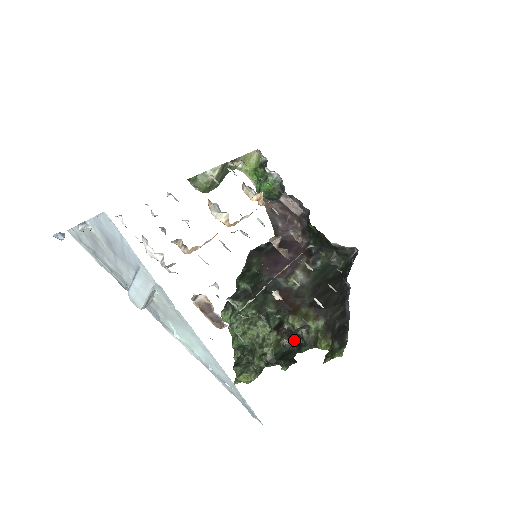
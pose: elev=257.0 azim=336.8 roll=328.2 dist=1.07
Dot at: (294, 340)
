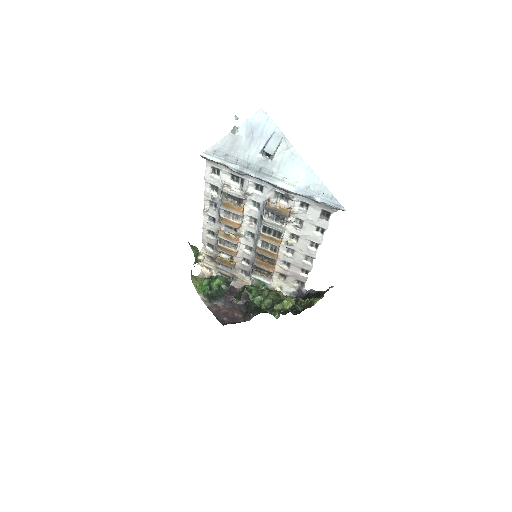
Dot at: (295, 311)
